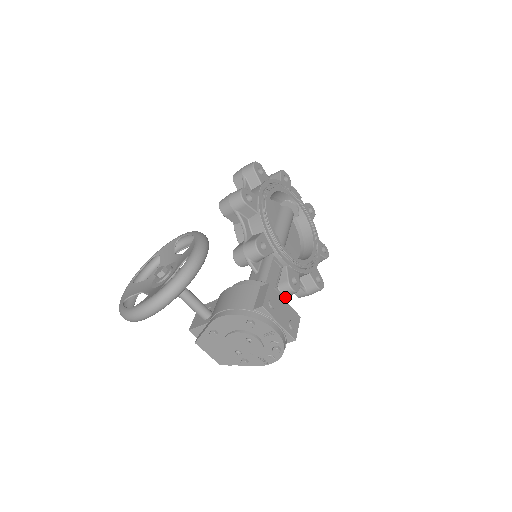
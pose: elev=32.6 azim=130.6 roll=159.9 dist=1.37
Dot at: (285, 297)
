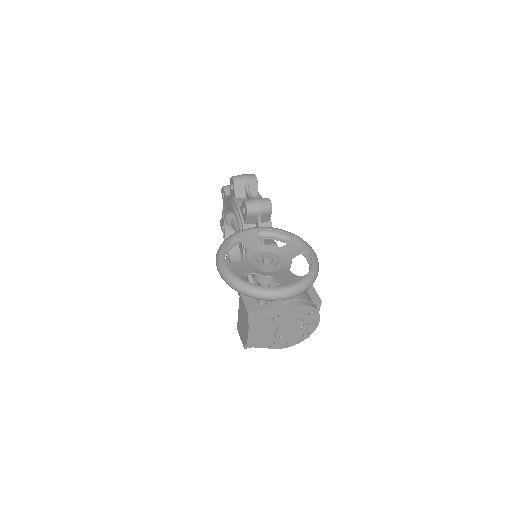
Dot at: occluded
